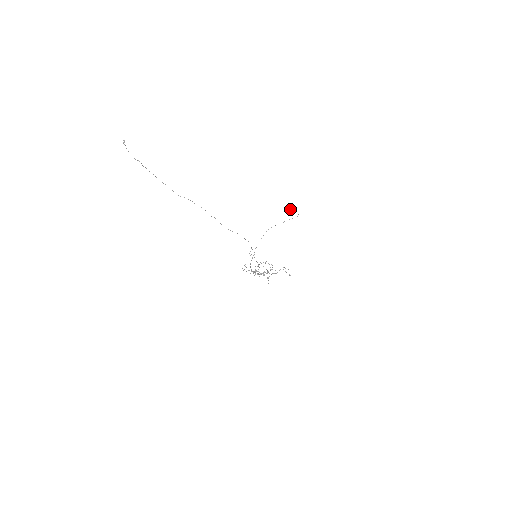
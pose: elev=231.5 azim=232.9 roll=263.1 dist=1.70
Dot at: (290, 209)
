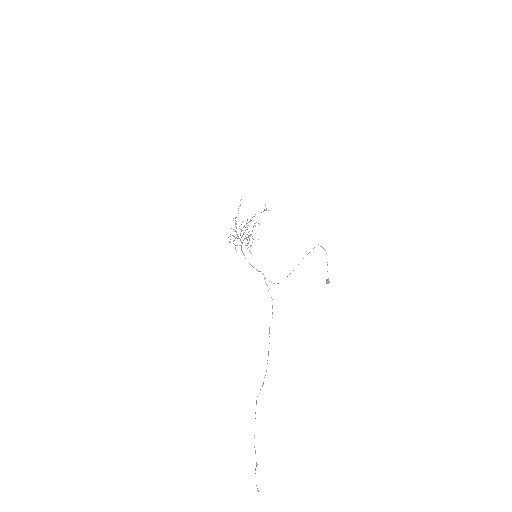
Dot at: occluded
